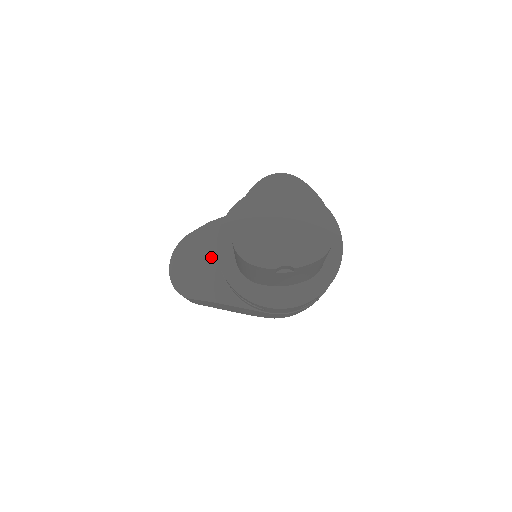
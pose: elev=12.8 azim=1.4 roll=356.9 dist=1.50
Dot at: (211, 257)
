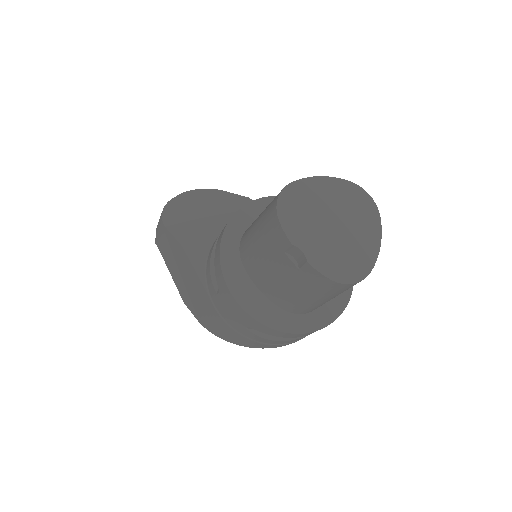
Dot at: (222, 218)
